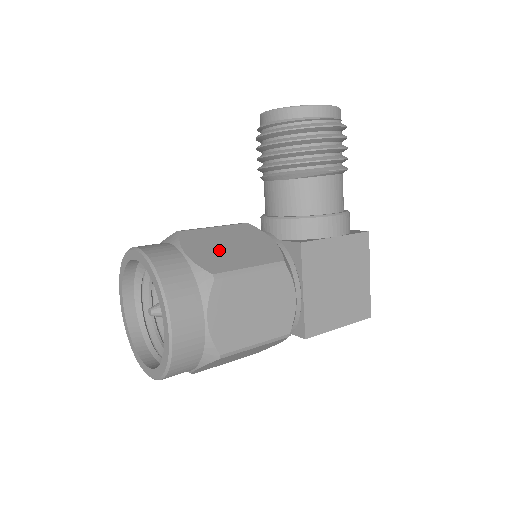
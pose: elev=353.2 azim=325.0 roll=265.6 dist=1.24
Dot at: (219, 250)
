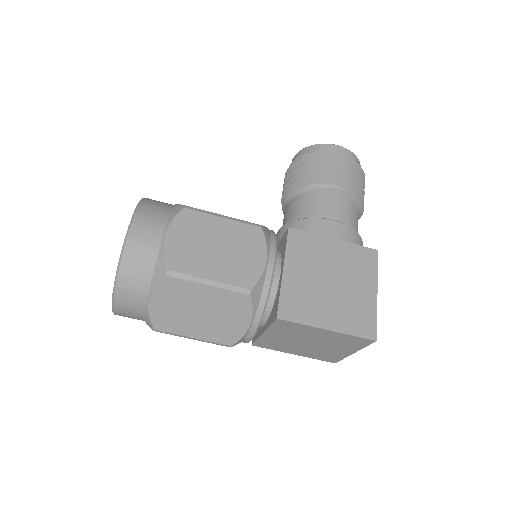
Dot at: occluded
